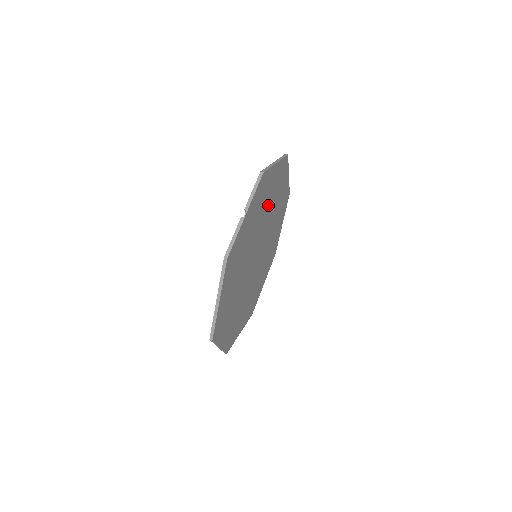
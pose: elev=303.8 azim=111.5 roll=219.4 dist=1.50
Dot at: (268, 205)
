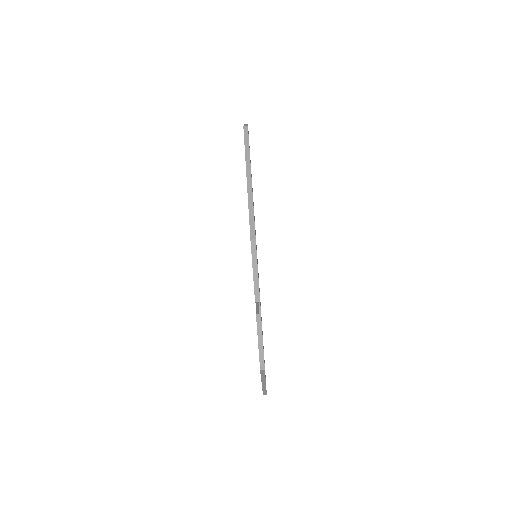
Dot at: occluded
